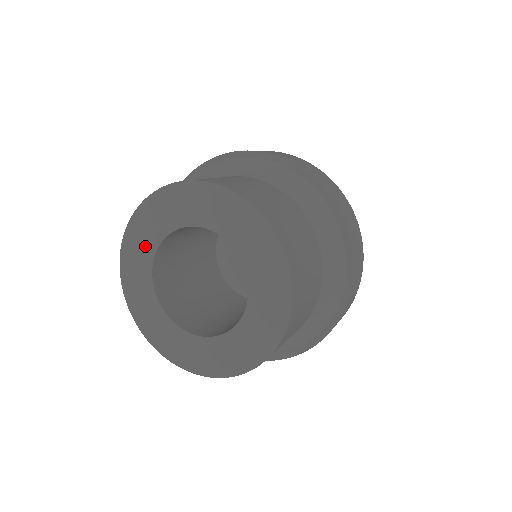
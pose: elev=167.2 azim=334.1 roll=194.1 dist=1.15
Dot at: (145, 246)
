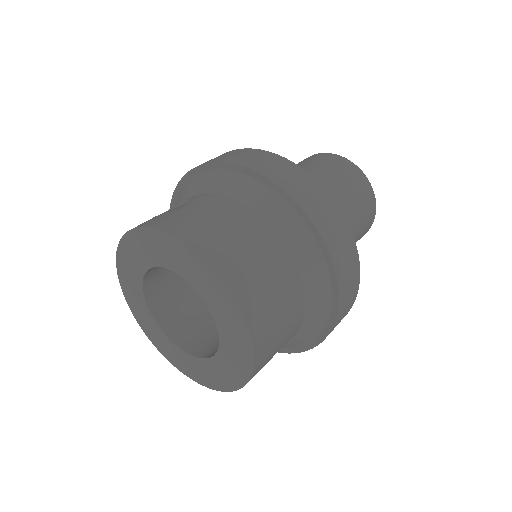
Dot at: (133, 279)
